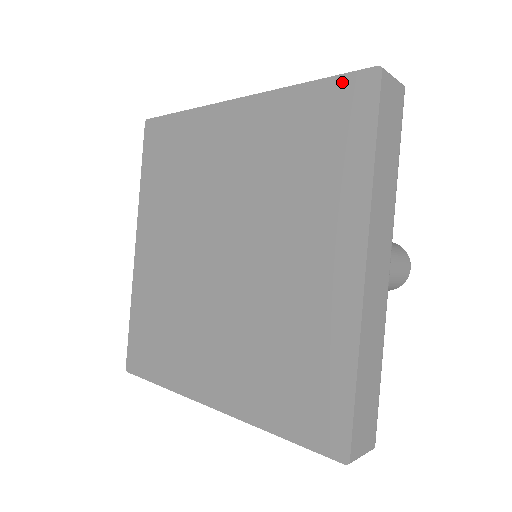
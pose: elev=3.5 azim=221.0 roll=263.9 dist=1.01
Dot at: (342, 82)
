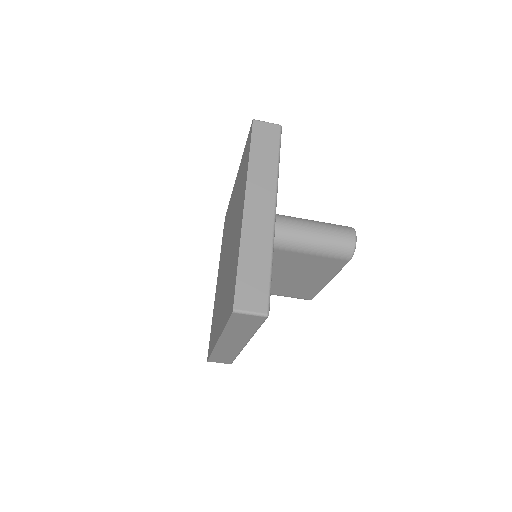
Dot at: (248, 136)
